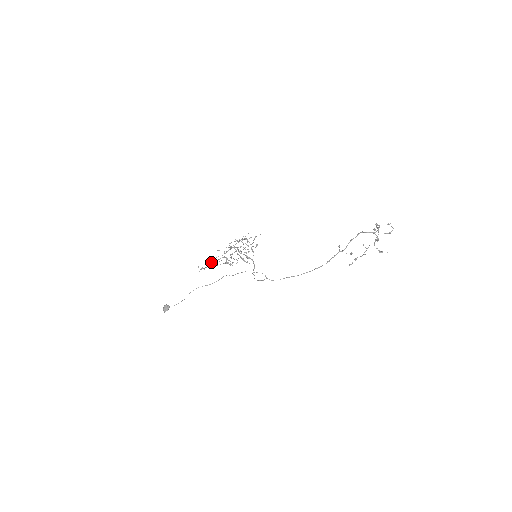
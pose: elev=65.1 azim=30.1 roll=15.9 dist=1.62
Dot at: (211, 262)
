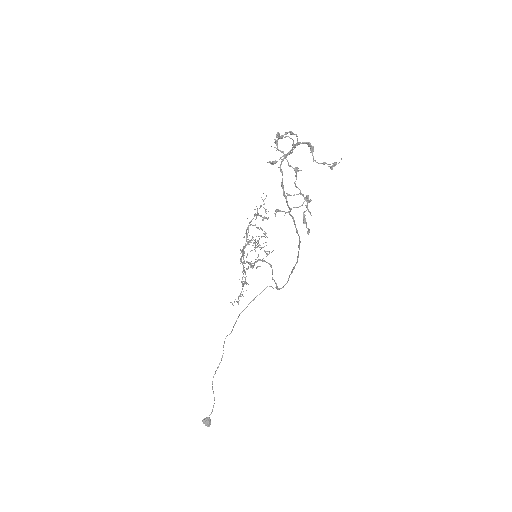
Dot at: (242, 282)
